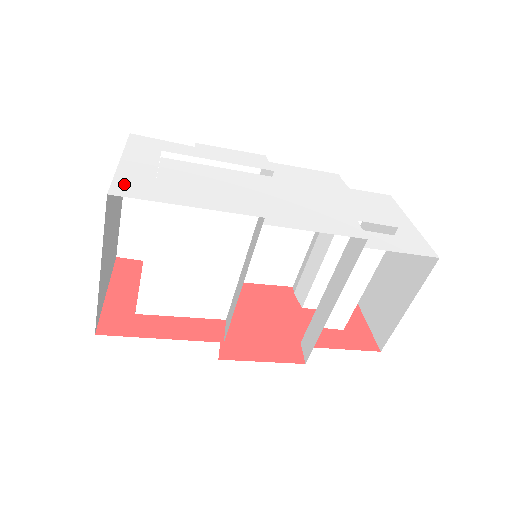
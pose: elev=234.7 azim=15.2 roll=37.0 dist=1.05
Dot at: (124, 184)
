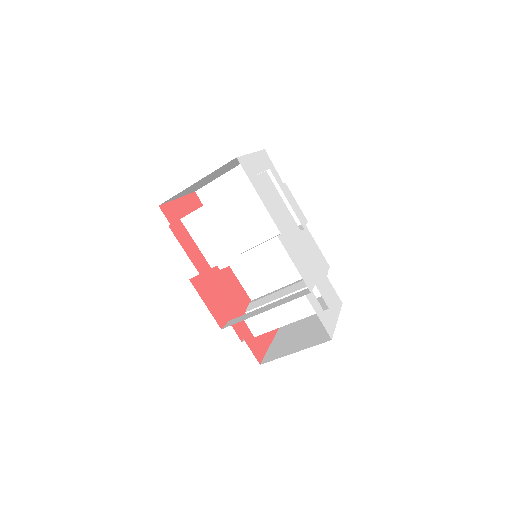
Dot at: (245, 162)
